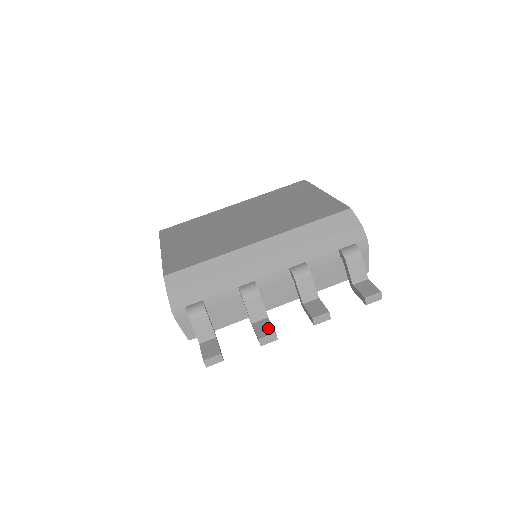
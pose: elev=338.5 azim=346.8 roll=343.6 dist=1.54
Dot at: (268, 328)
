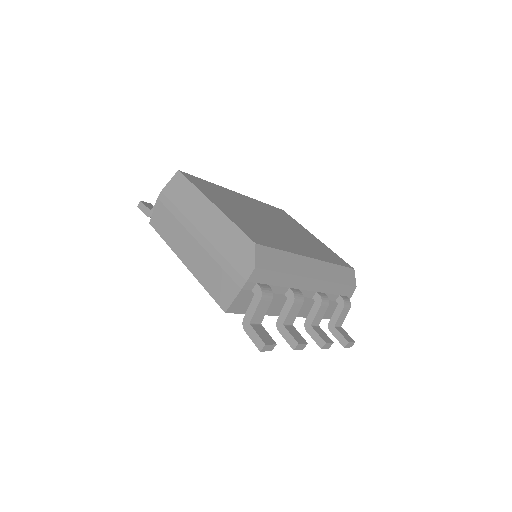
Dot at: (300, 336)
